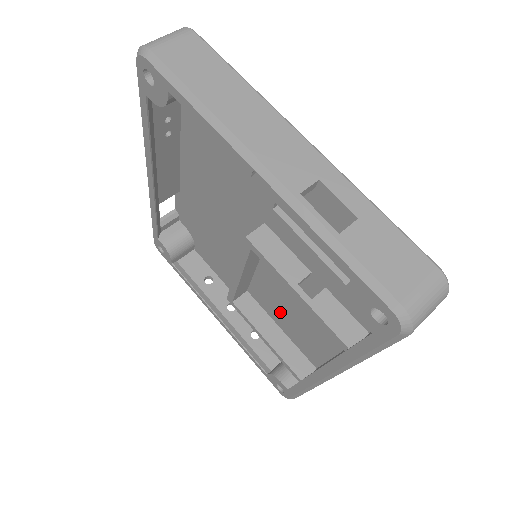
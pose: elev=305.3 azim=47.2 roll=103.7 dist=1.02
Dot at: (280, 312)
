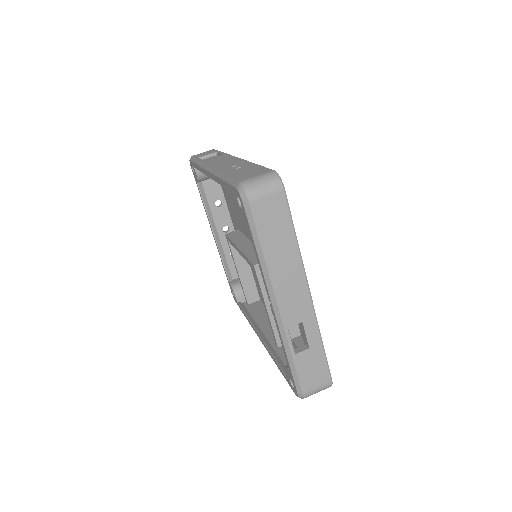
Dot at: occluded
